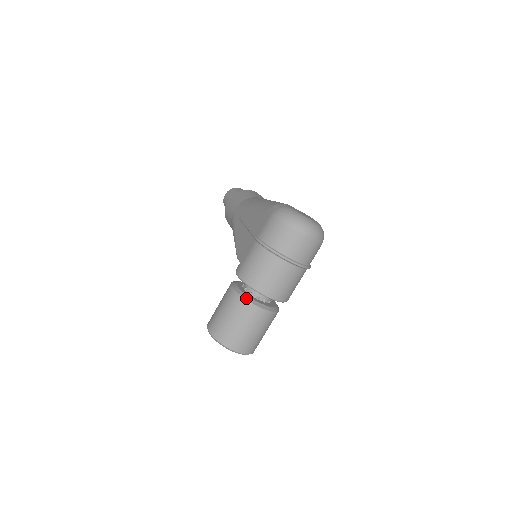
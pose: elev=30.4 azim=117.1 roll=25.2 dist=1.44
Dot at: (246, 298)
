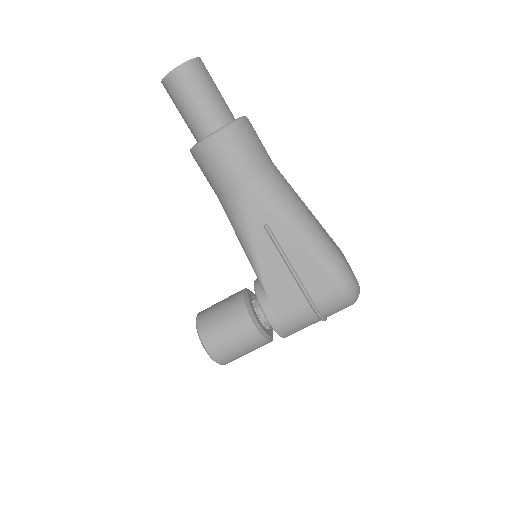
Dot at: (269, 340)
